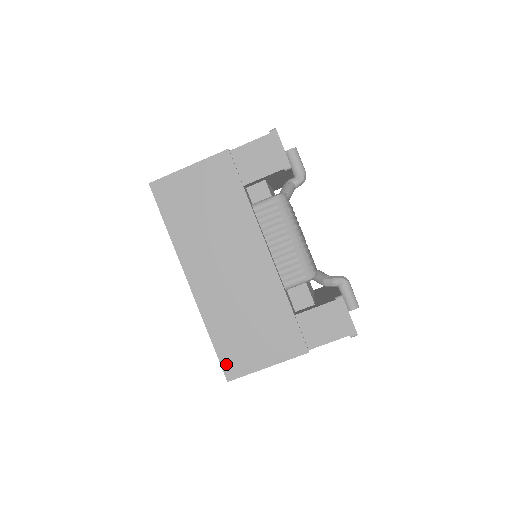
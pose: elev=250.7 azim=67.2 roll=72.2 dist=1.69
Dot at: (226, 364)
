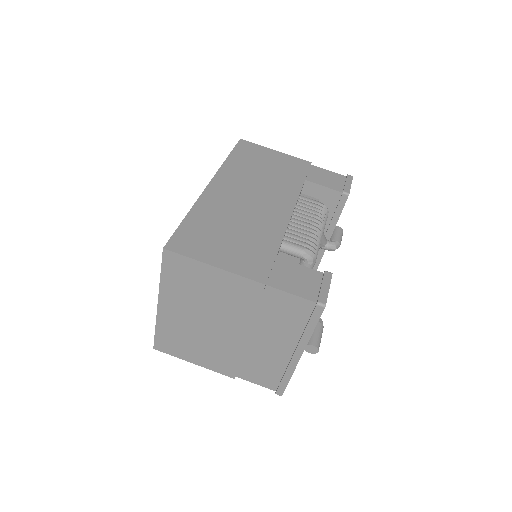
Dot at: (178, 238)
